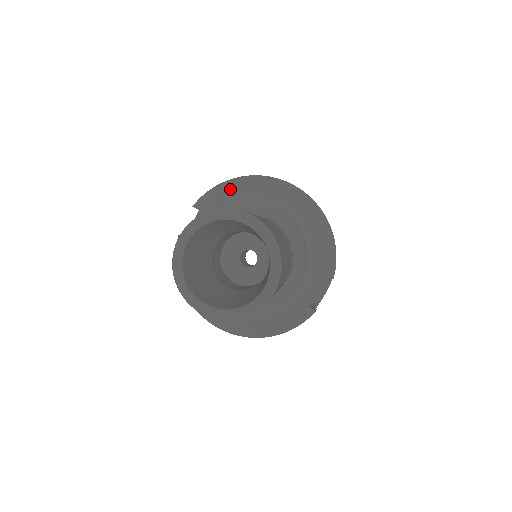
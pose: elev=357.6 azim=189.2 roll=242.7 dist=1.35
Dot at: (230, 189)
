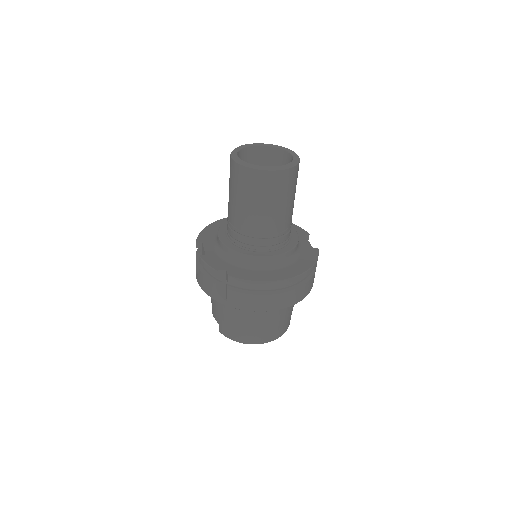
Dot at: (213, 227)
